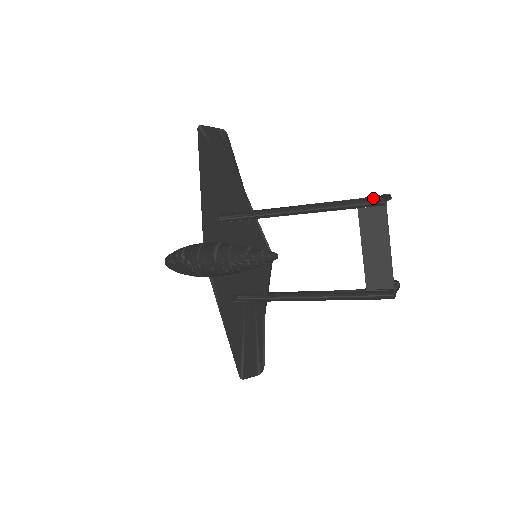
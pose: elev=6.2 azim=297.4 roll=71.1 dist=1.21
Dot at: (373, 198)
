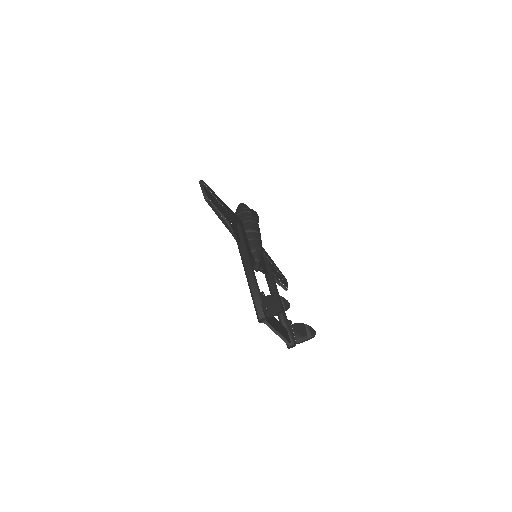
Dot at: (257, 314)
